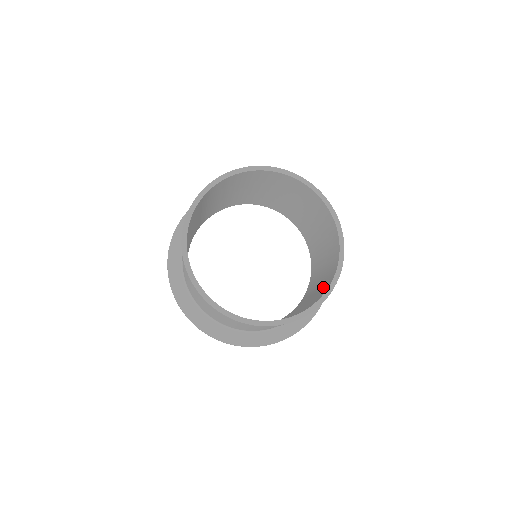
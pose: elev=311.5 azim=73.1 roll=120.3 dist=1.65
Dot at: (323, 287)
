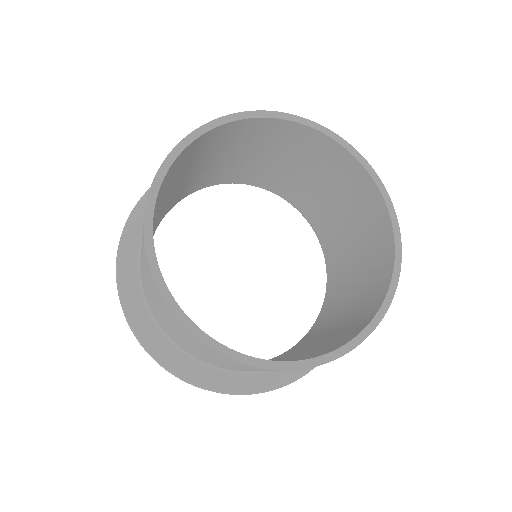
Dot at: occluded
